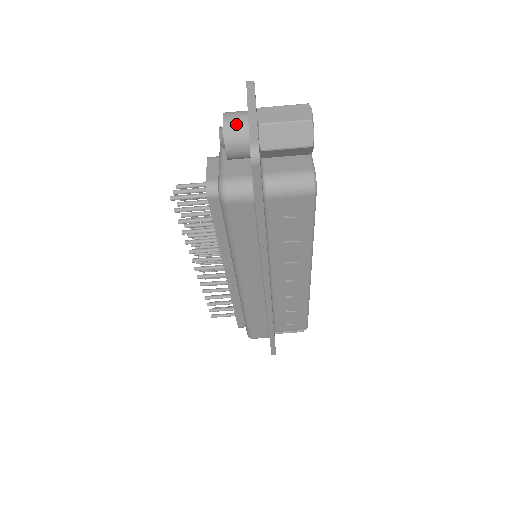
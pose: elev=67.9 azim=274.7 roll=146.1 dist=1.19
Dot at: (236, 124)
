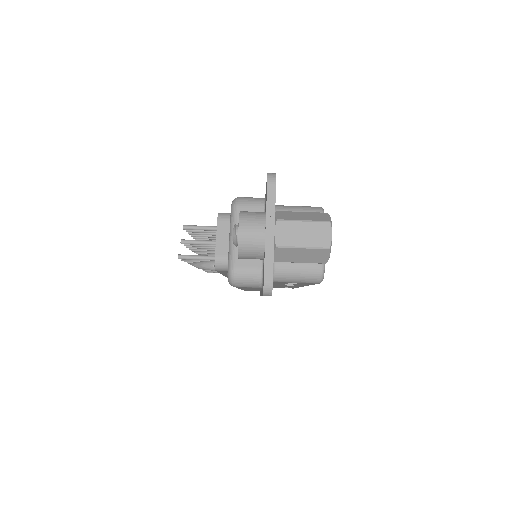
Dot at: (252, 242)
